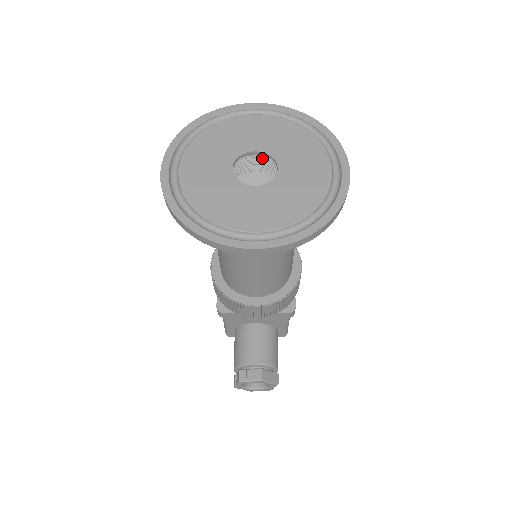
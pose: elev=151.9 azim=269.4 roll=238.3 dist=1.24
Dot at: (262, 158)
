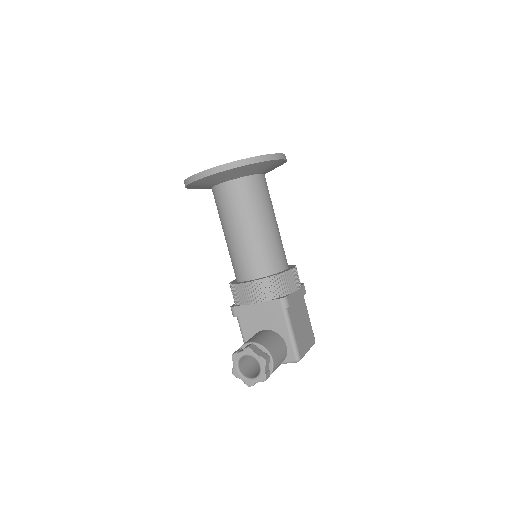
Dot at: occluded
